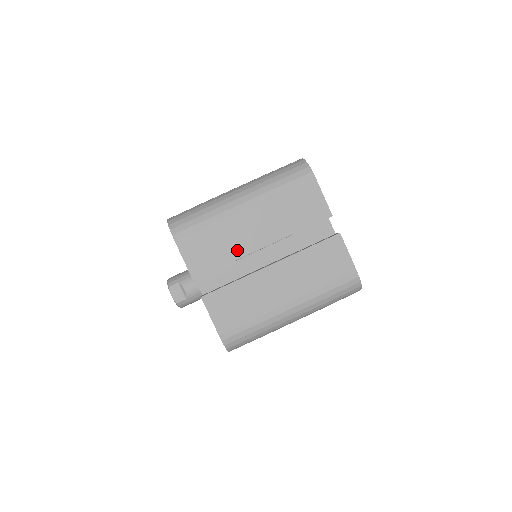
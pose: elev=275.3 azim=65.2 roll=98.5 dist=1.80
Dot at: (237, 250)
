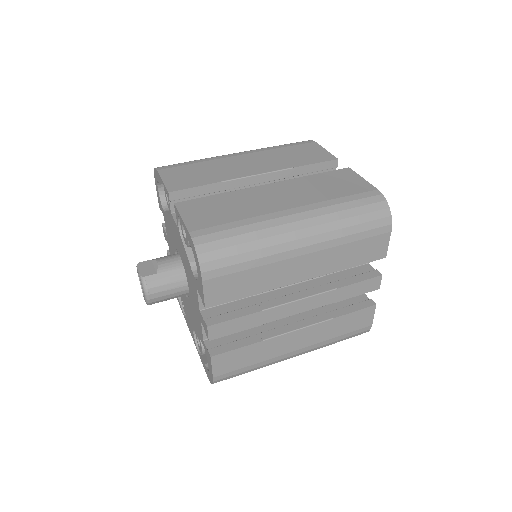
Dot at: (227, 175)
